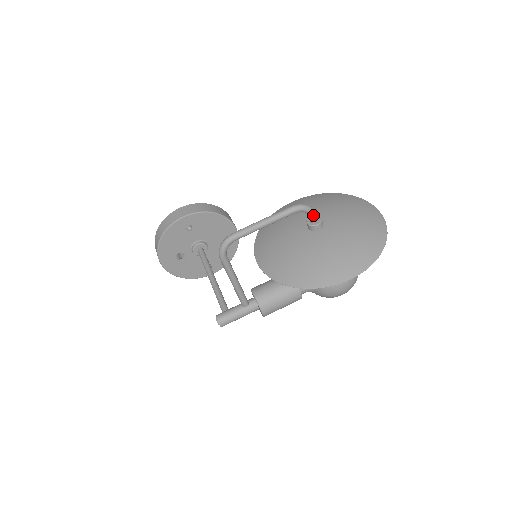
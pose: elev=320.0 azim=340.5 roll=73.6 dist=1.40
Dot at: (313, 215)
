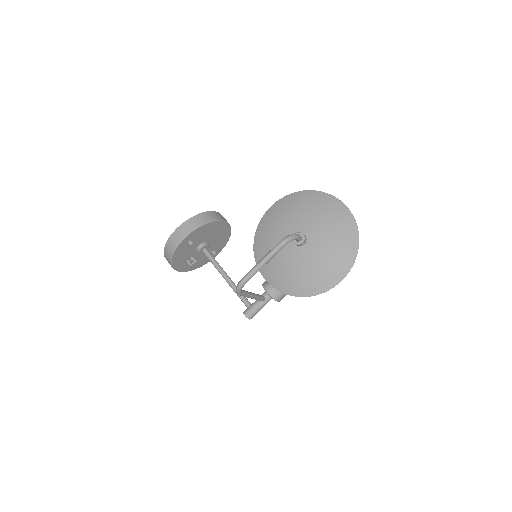
Dot at: (297, 239)
